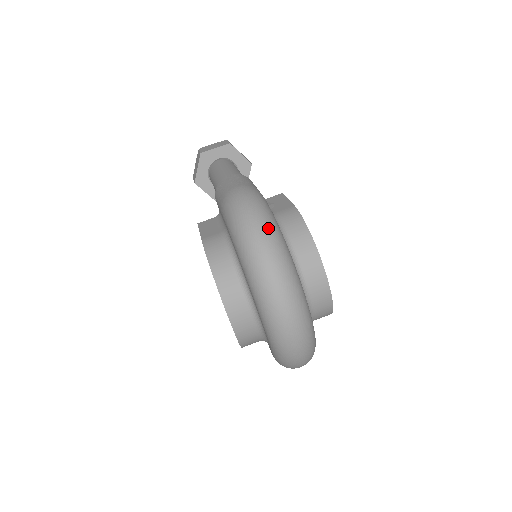
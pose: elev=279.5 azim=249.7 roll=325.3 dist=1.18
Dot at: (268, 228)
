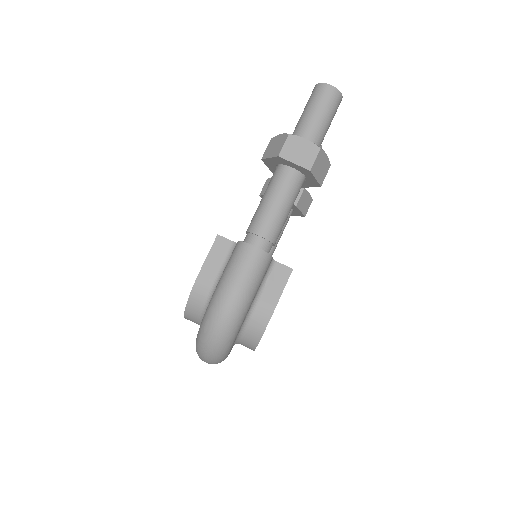
Dot at: (222, 342)
